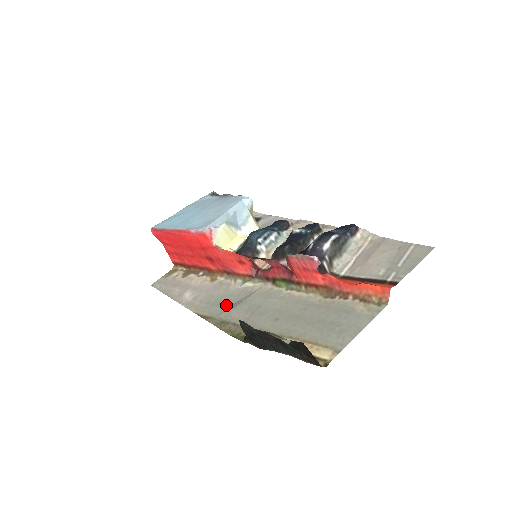
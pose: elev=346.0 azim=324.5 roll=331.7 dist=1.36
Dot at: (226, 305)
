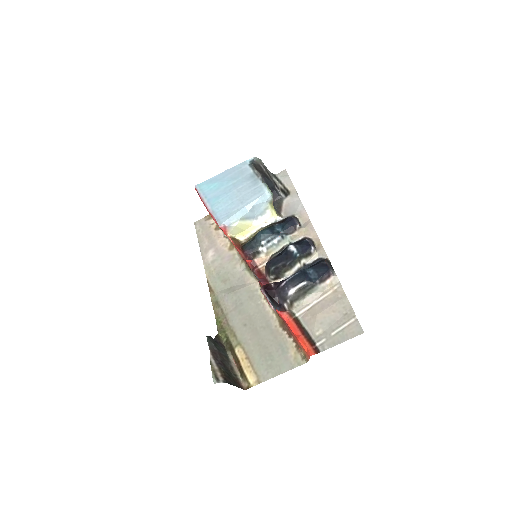
Dot at: (226, 285)
